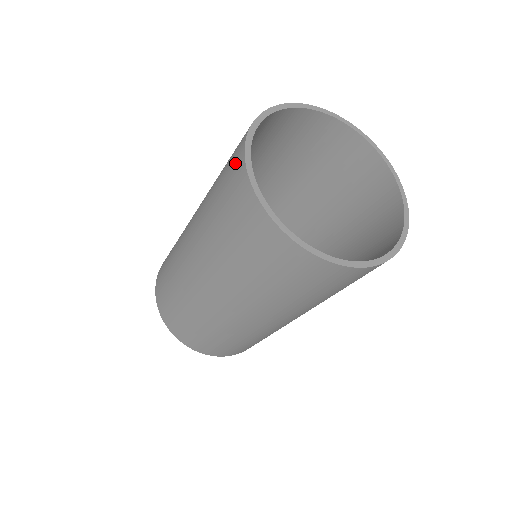
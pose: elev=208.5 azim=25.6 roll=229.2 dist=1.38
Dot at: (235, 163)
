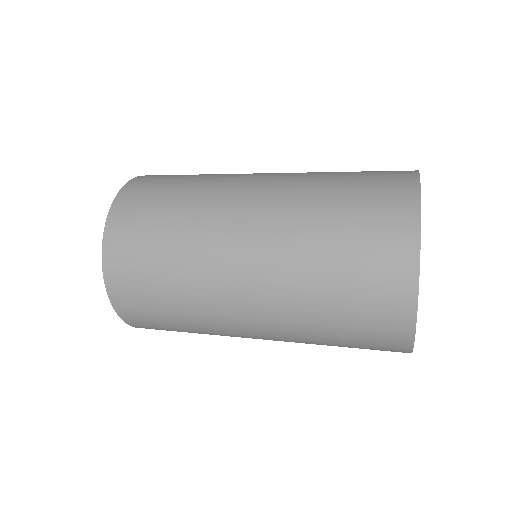
Dot at: (395, 249)
